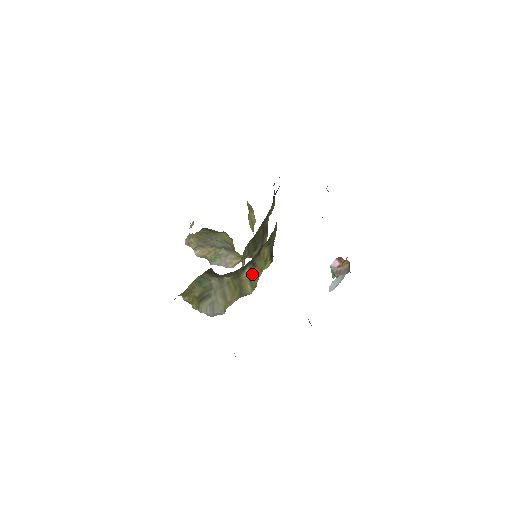
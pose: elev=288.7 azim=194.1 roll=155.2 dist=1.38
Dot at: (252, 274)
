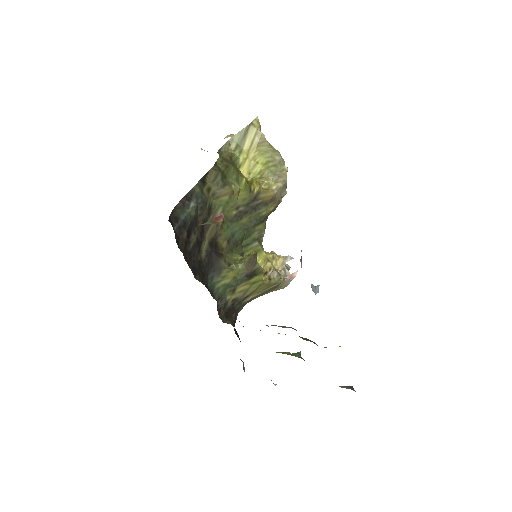
Dot at: (258, 290)
